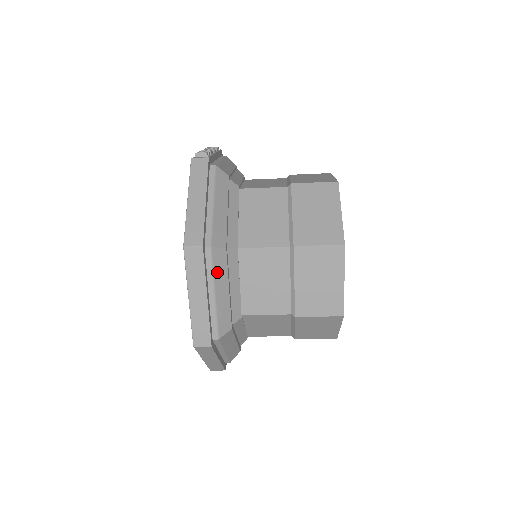
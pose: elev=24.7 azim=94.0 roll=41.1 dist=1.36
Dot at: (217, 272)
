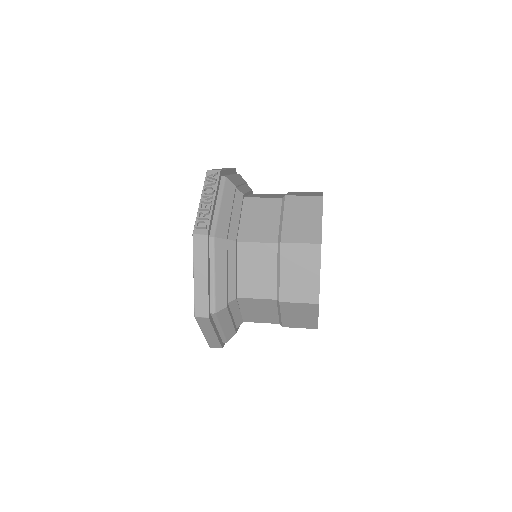
Dot at: (222, 320)
